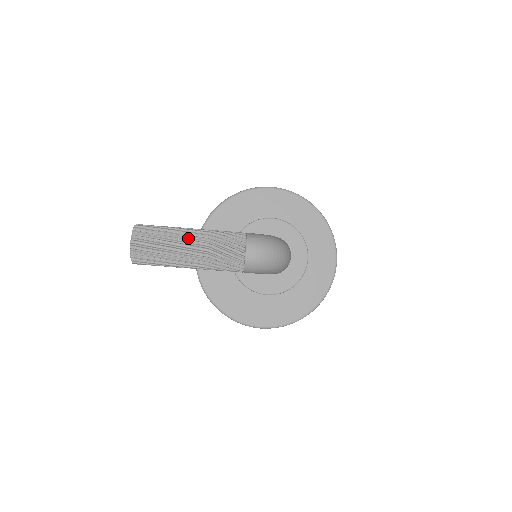
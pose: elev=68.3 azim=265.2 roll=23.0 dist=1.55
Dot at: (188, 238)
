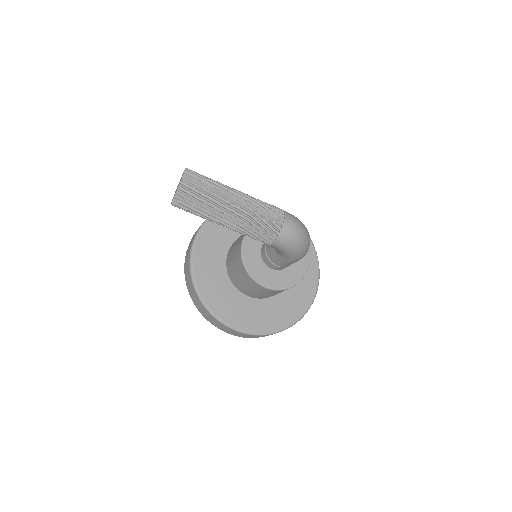
Dot at: (235, 194)
